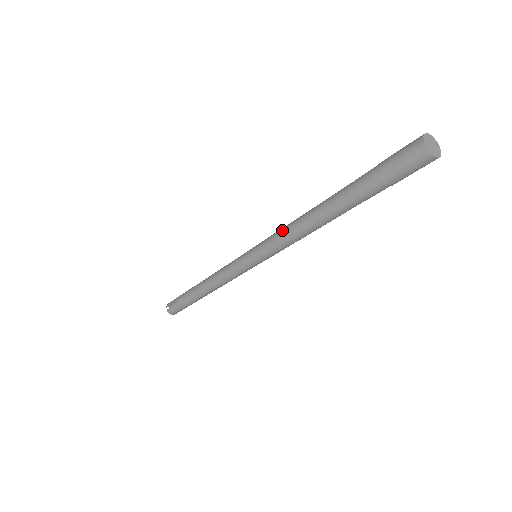
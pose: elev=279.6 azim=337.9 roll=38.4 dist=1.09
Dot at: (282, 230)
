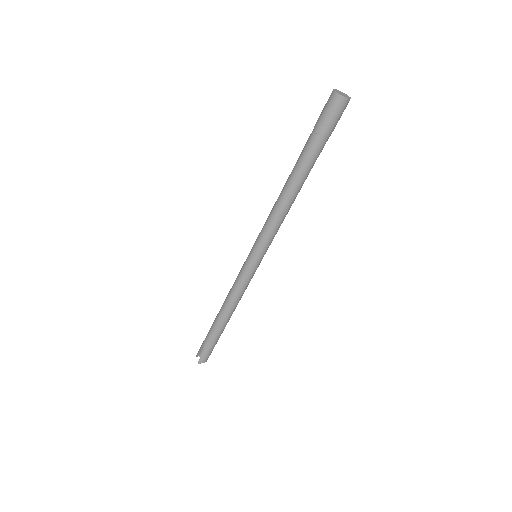
Dot at: (268, 217)
